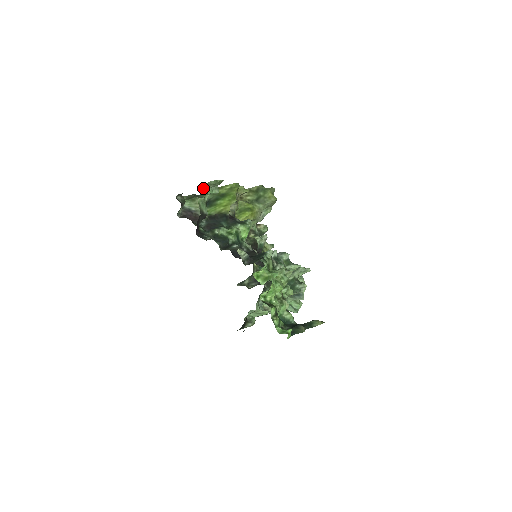
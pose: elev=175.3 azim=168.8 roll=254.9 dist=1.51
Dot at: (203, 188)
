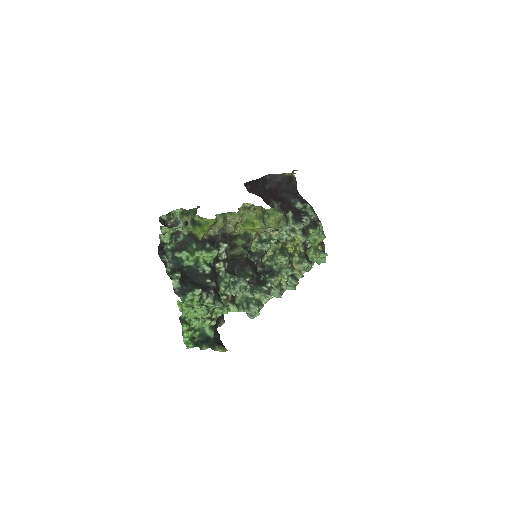
Dot at: (165, 227)
